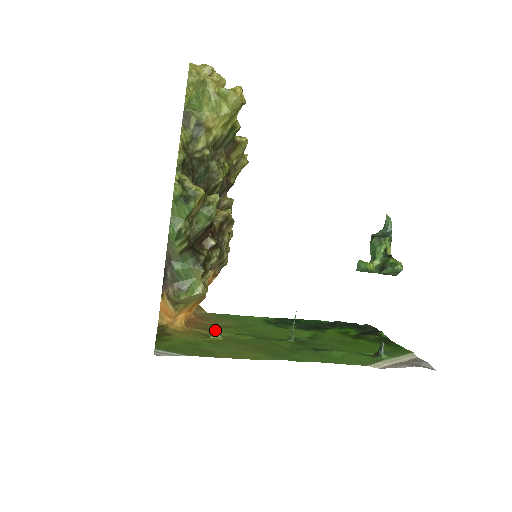
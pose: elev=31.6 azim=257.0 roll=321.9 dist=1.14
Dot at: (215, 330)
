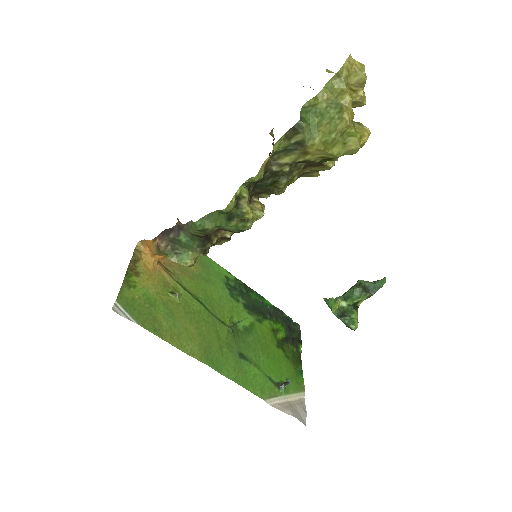
Dot at: (179, 278)
